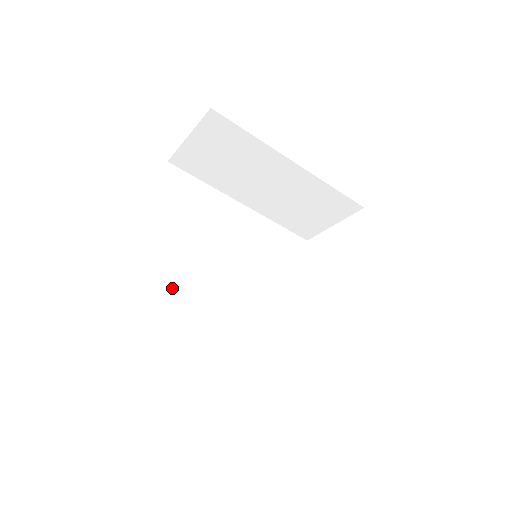
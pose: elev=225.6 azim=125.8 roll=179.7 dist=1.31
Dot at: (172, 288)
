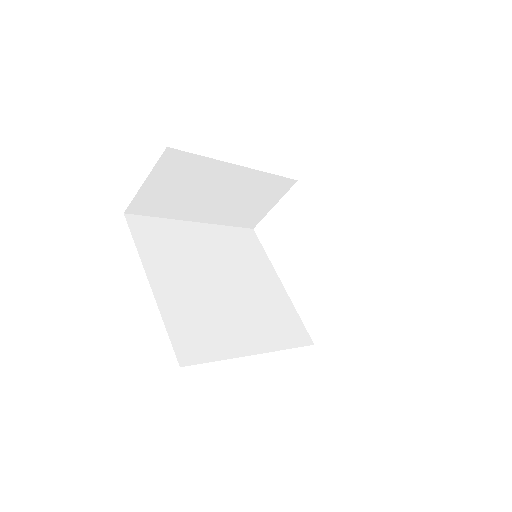
Dot at: (202, 319)
